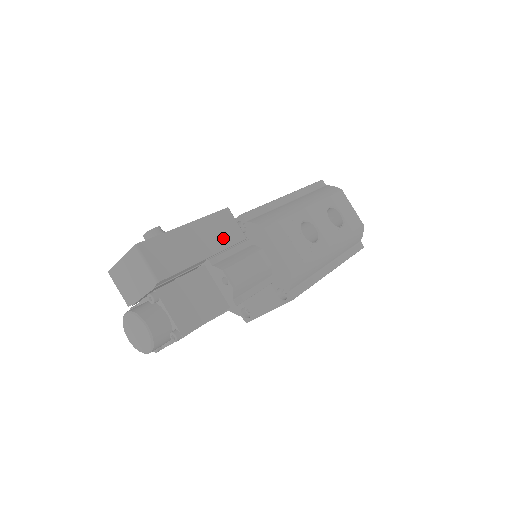
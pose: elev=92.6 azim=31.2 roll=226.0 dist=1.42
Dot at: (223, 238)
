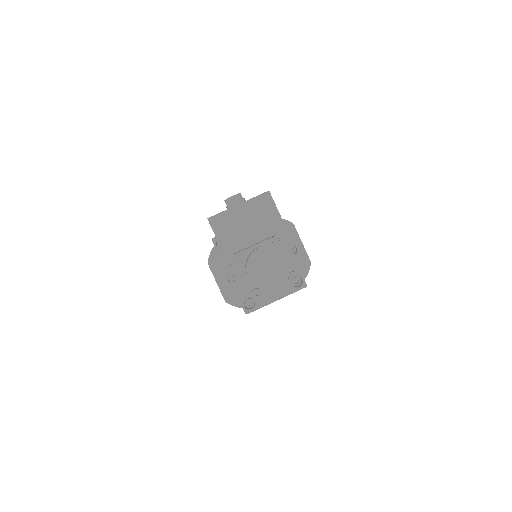
Dot at: occluded
